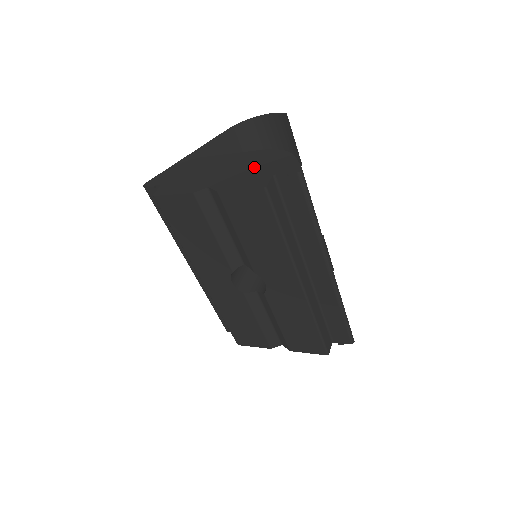
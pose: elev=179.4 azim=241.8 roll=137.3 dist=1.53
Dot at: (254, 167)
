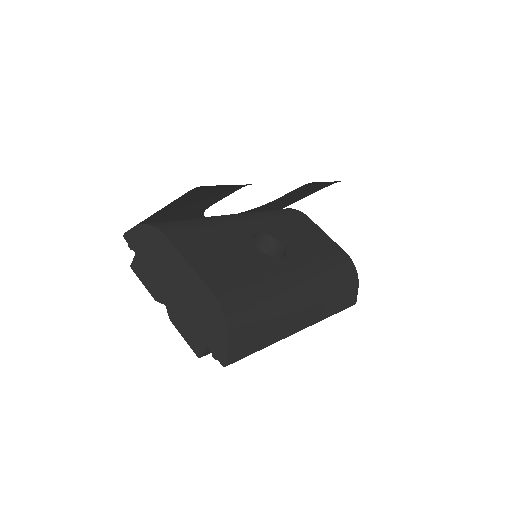
Dot at: (197, 315)
